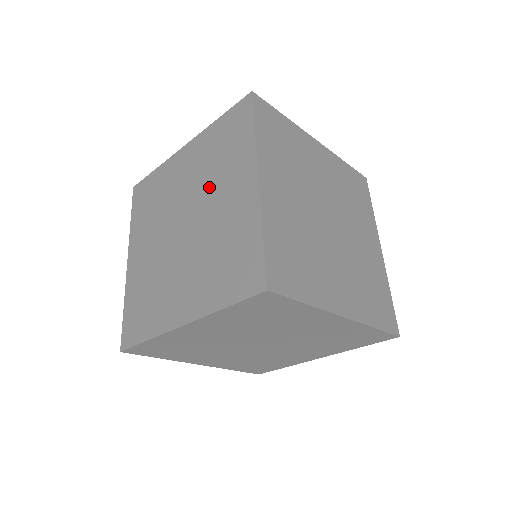
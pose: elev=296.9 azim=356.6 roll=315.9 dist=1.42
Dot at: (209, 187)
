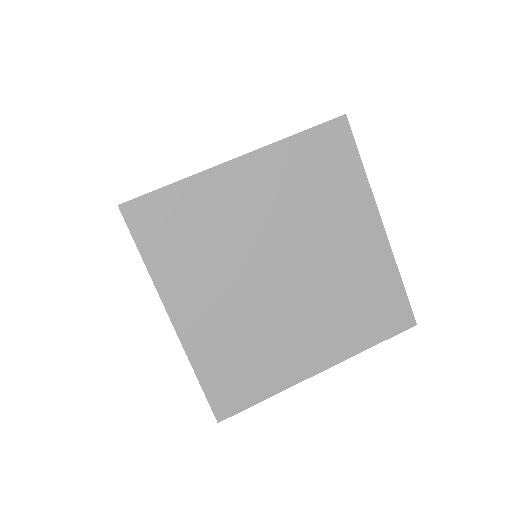
Dot at: occluded
